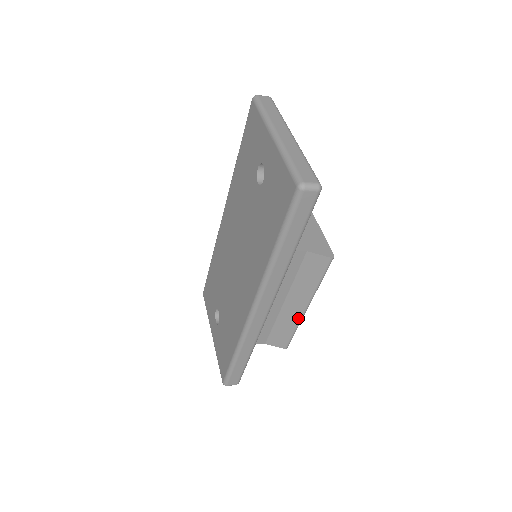
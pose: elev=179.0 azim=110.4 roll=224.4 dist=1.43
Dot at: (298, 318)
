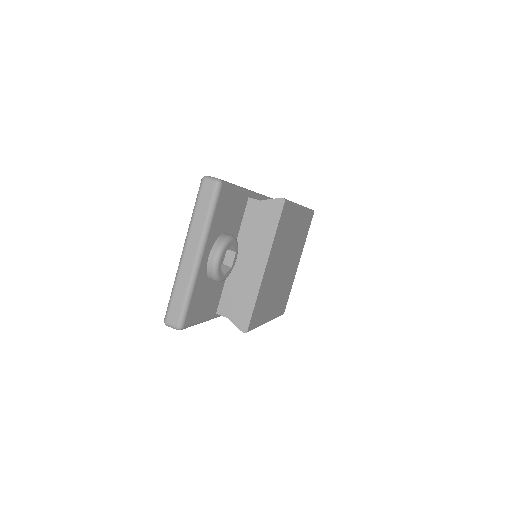
Dot at: occluded
